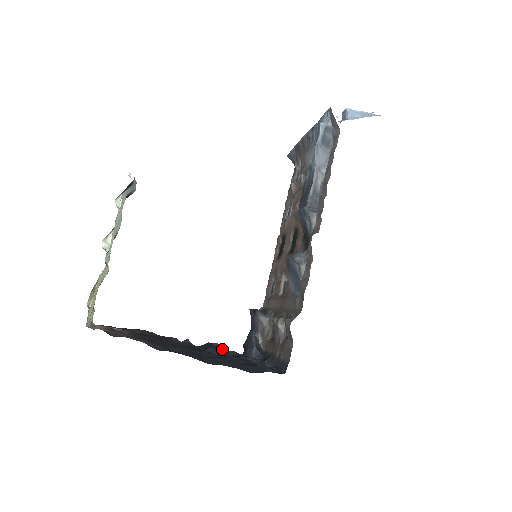
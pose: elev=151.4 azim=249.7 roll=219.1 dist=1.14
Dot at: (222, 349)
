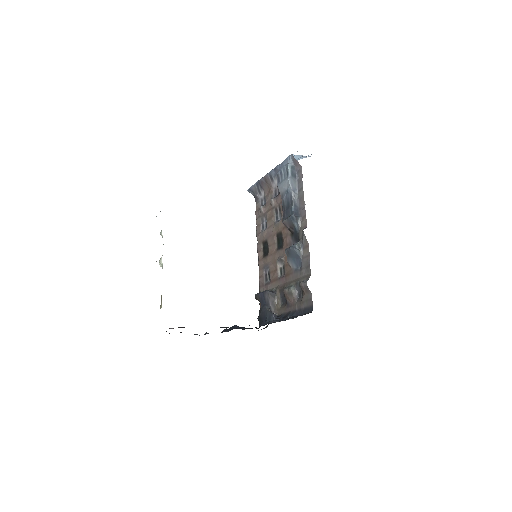
Dot at: occluded
